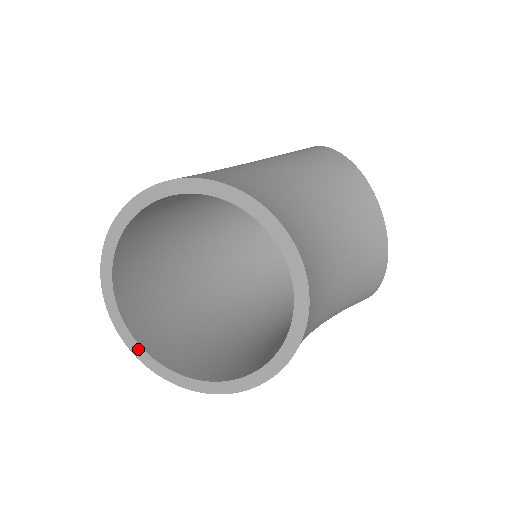
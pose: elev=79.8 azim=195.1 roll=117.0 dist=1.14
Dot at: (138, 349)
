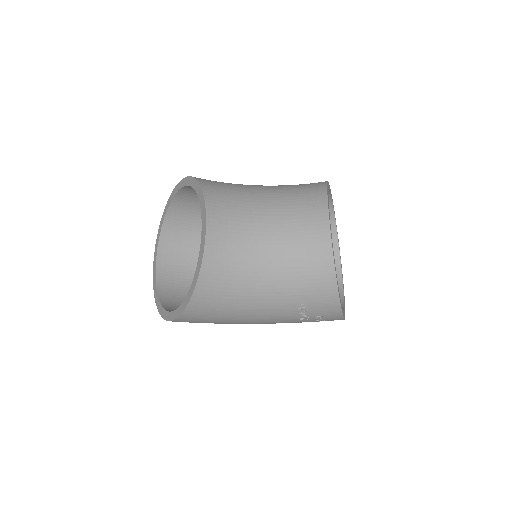
Dot at: (156, 293)
